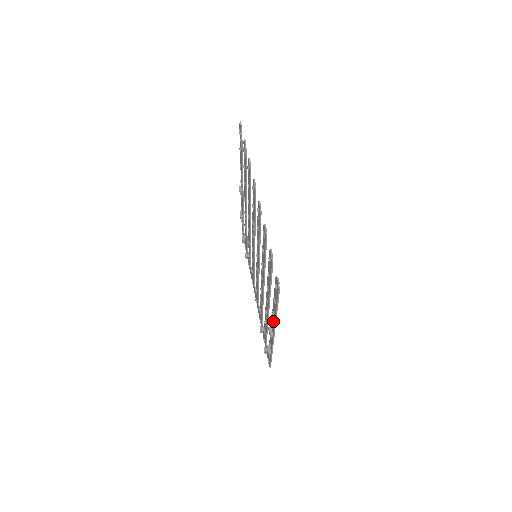
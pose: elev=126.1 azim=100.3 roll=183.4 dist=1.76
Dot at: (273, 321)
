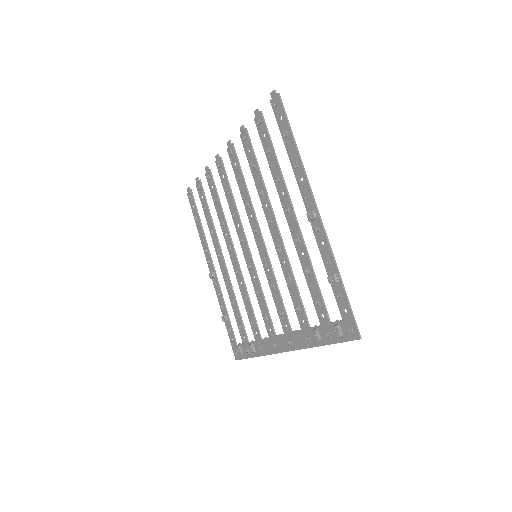
Dot at: (303, 182)
